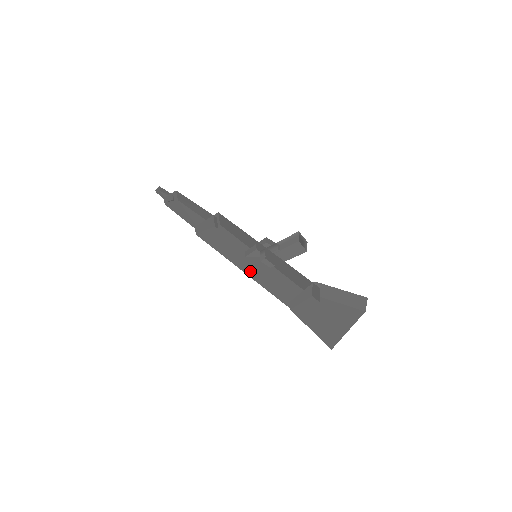
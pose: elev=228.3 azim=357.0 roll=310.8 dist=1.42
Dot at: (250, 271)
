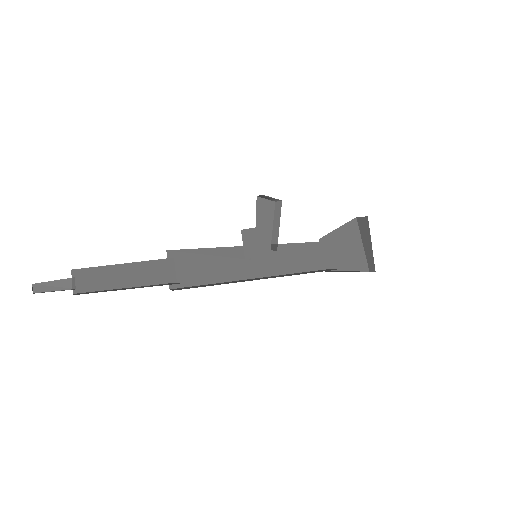
Dot at: (262, 271)
